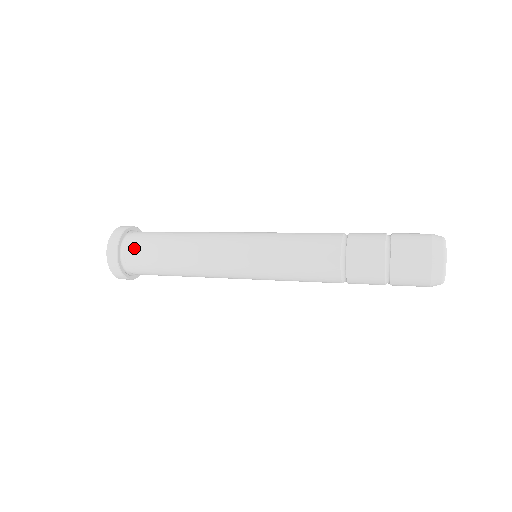
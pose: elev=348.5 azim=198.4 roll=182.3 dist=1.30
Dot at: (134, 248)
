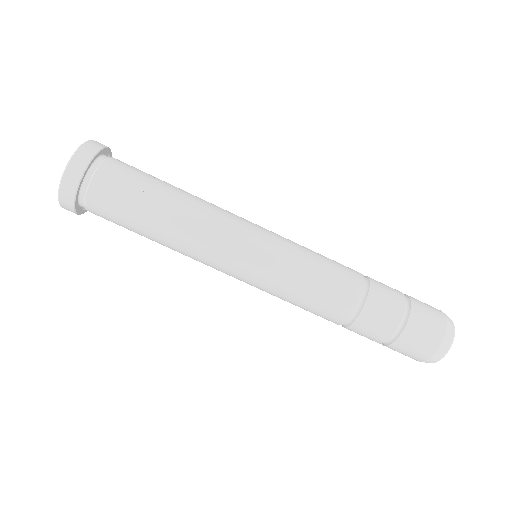
Dot at: (123, 163)
